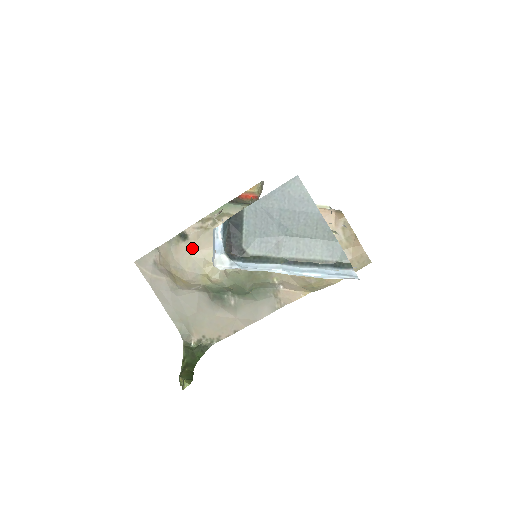
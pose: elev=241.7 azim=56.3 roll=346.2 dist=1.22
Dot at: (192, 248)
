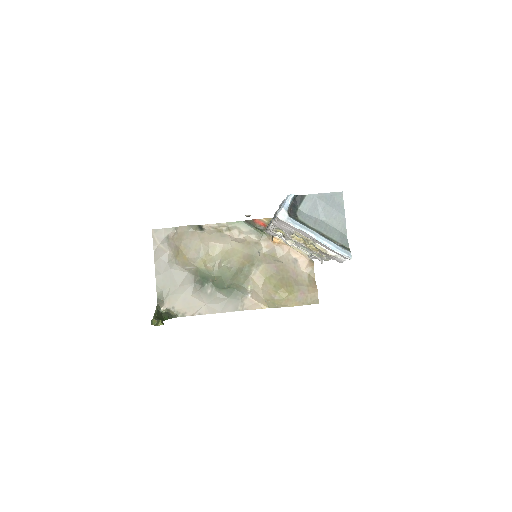
Dot at: (204, 238)
